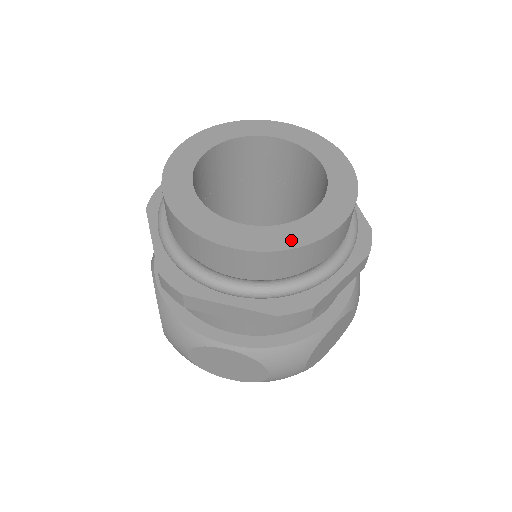
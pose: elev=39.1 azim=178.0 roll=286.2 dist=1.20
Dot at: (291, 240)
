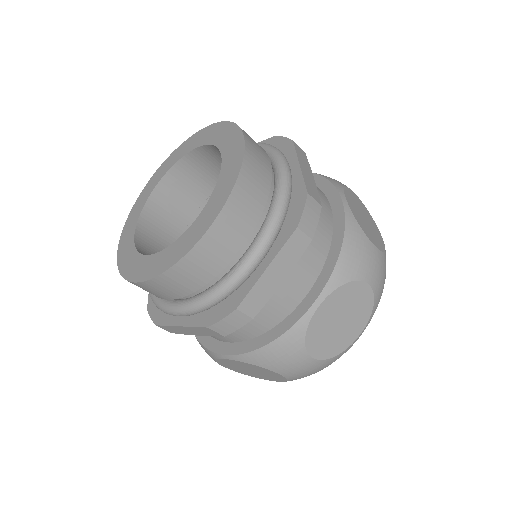
Dot at: (231, 178)
